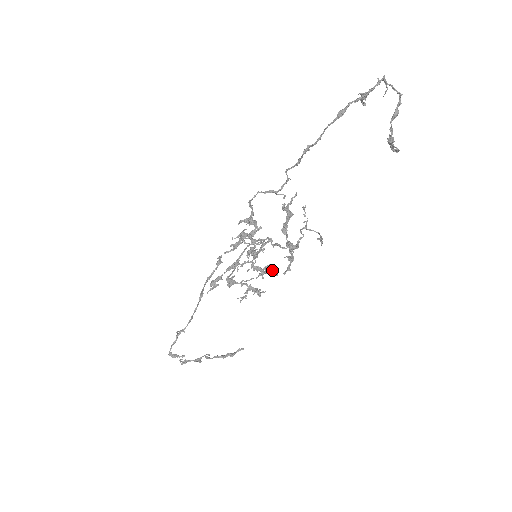
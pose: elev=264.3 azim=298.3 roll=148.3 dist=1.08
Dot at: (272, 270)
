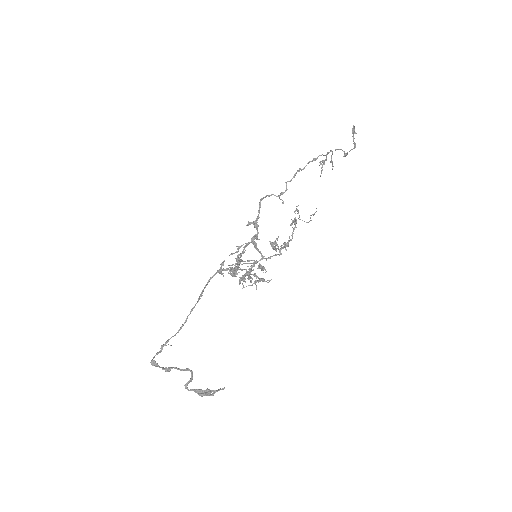
Dot at: (264, 280)
